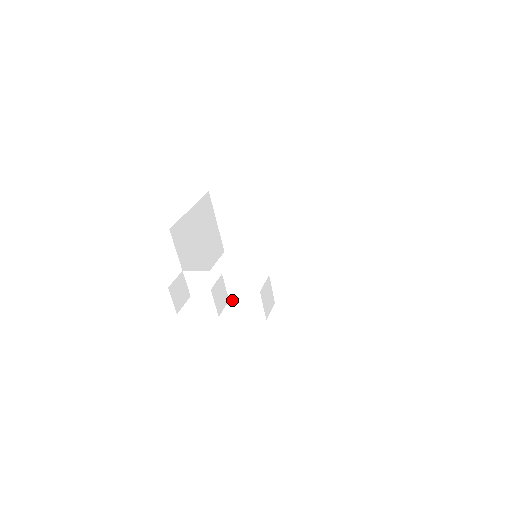
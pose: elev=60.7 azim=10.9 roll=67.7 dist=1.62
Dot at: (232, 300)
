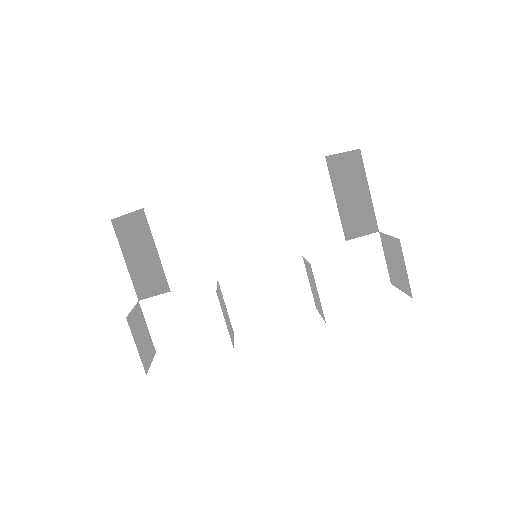
Dot at: (239, 330)
